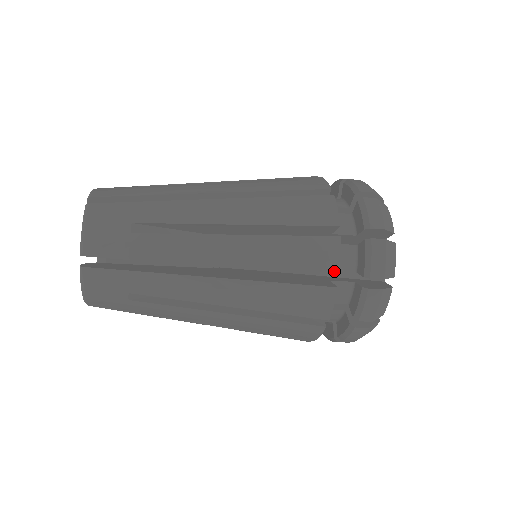
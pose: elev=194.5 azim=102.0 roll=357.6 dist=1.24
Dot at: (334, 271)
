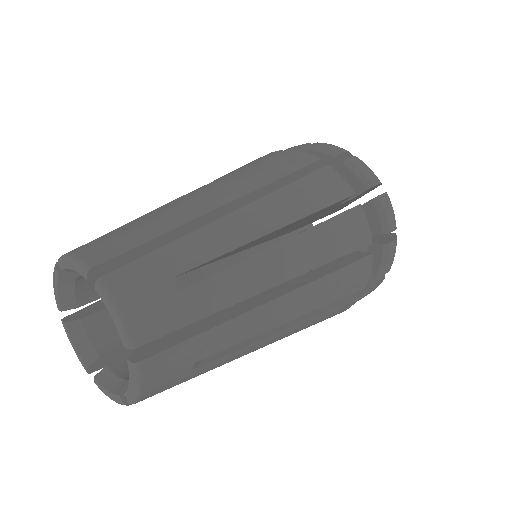
Dot at: occluded
